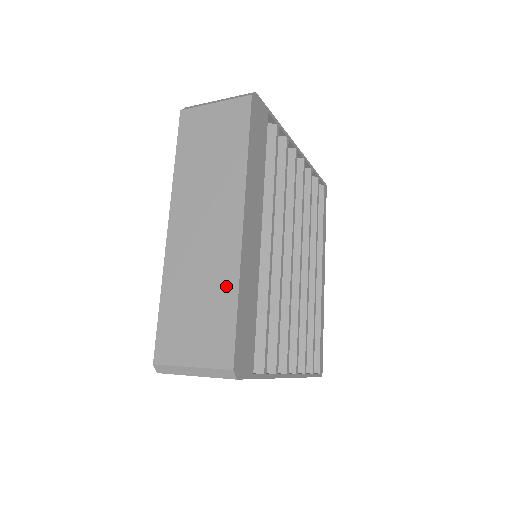
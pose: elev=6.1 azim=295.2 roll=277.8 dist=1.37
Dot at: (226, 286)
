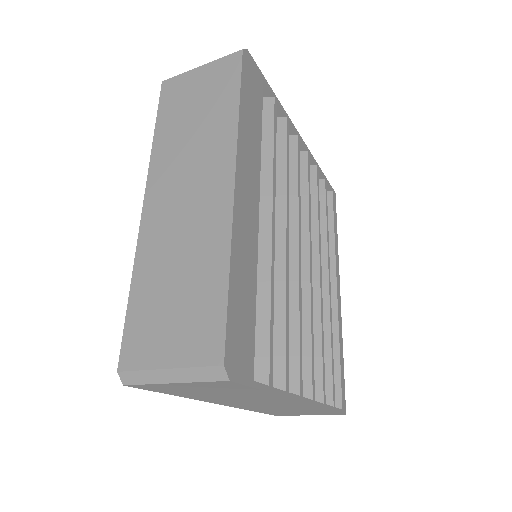
Dot at: (214, 258)
